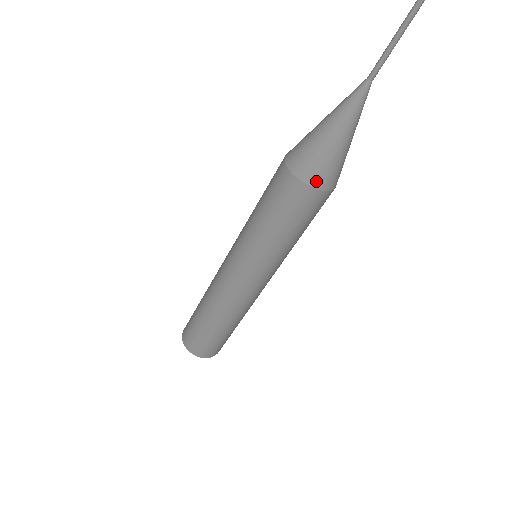
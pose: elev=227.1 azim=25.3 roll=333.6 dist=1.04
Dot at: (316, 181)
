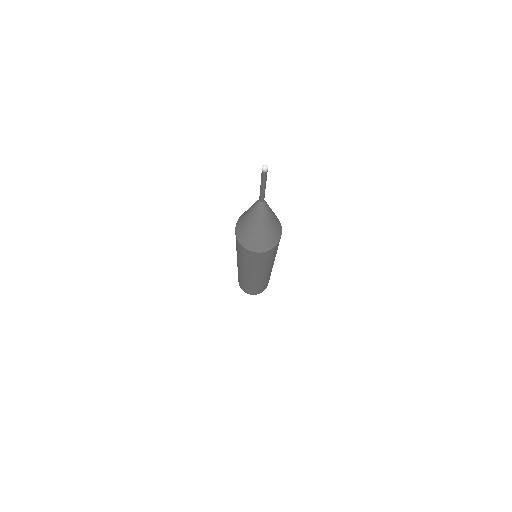
Dot at: (265, 249)
